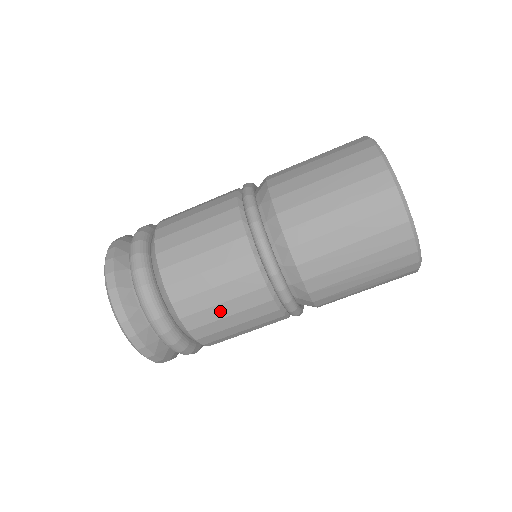
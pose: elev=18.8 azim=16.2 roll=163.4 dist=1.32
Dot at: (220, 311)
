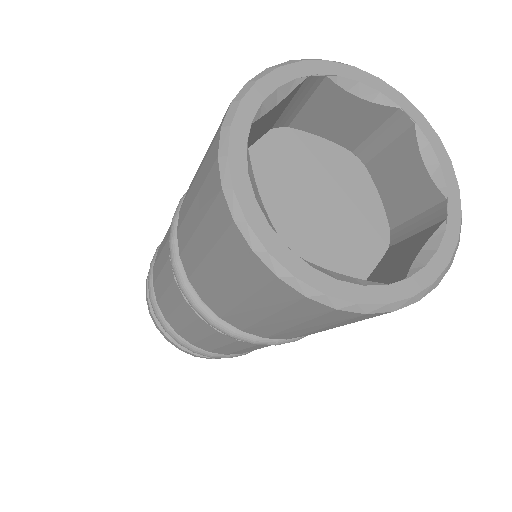
Dot at: (179, 319)
